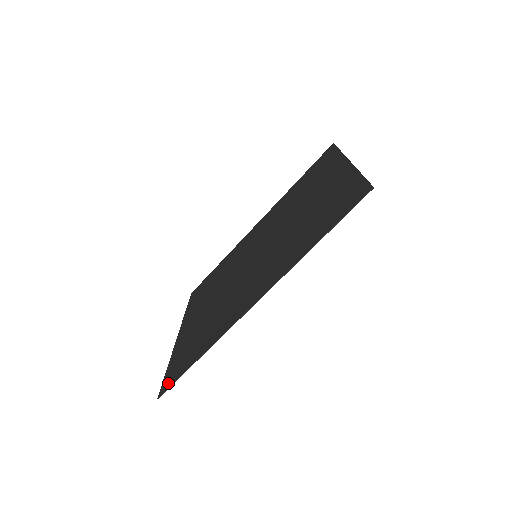
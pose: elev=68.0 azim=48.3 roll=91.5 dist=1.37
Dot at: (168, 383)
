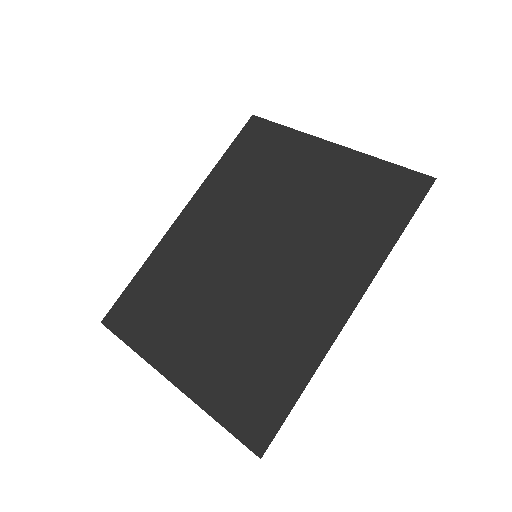
Dot at: (262, 435)
